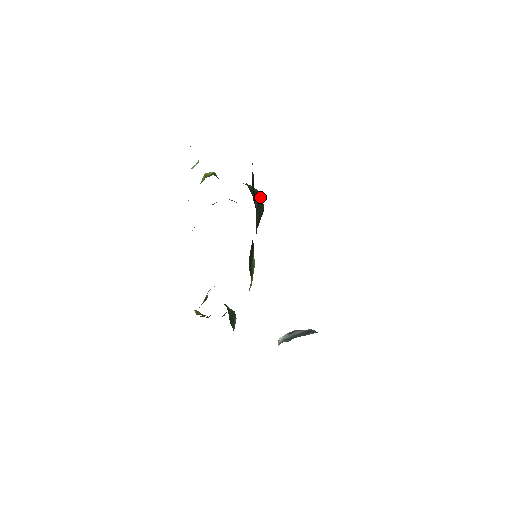
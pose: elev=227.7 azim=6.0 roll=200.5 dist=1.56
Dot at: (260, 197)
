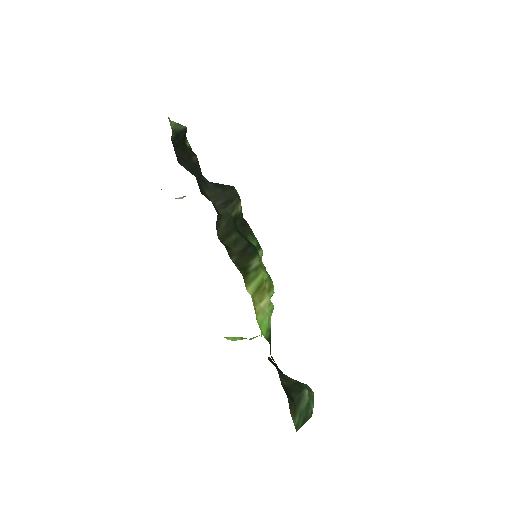
Dot at: (229, 187)
